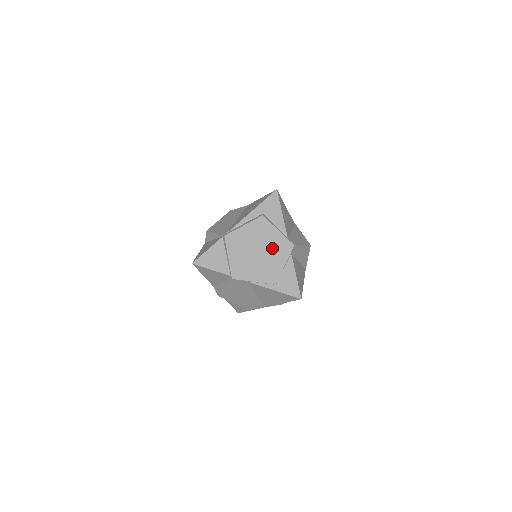
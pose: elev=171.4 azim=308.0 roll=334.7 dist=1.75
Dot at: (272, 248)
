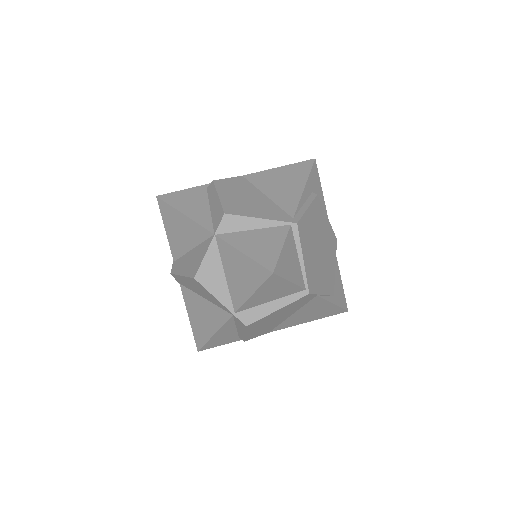
Dot at: (327, 243)
